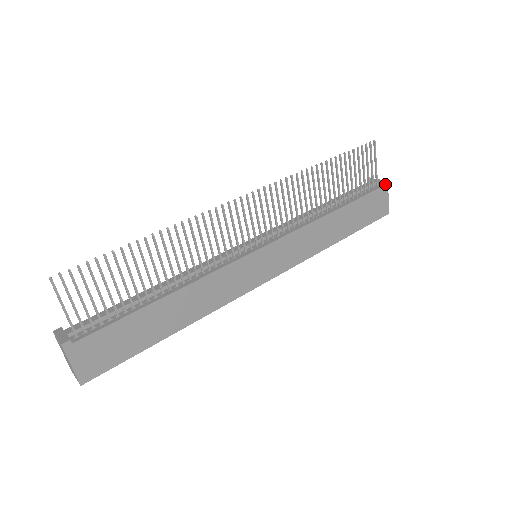
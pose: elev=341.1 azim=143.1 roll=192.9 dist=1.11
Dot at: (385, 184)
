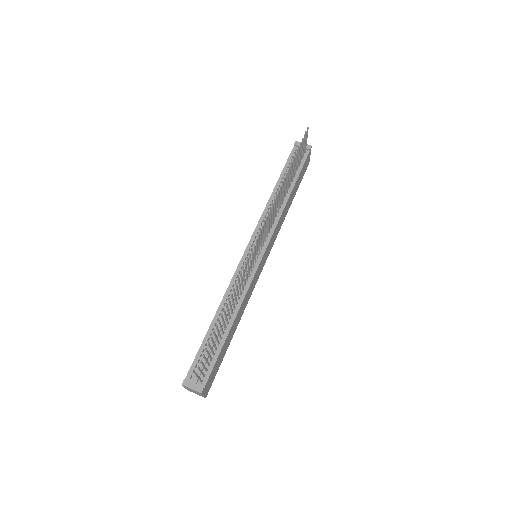
Dot at: (310, 149)
